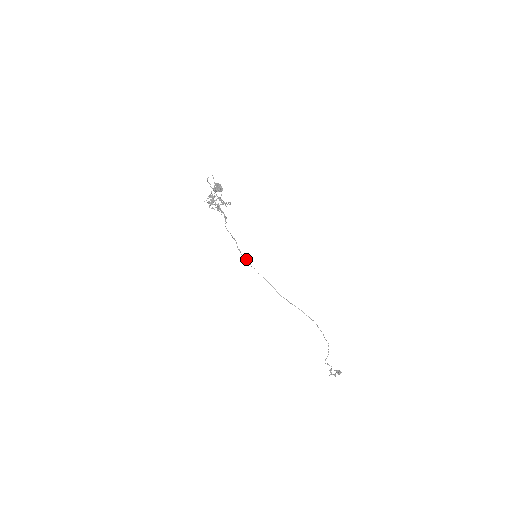
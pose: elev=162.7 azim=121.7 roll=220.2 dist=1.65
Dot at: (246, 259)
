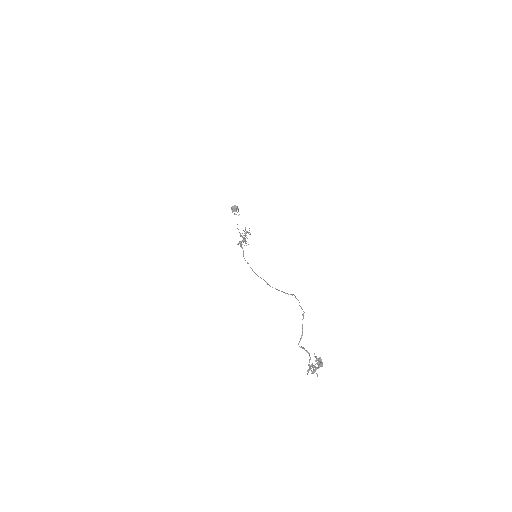
Dot at: occluded
